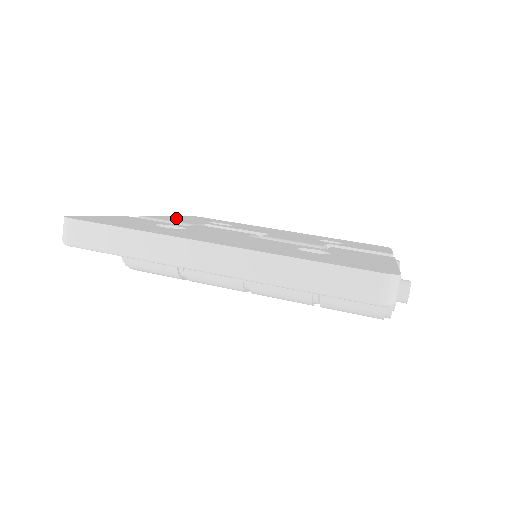
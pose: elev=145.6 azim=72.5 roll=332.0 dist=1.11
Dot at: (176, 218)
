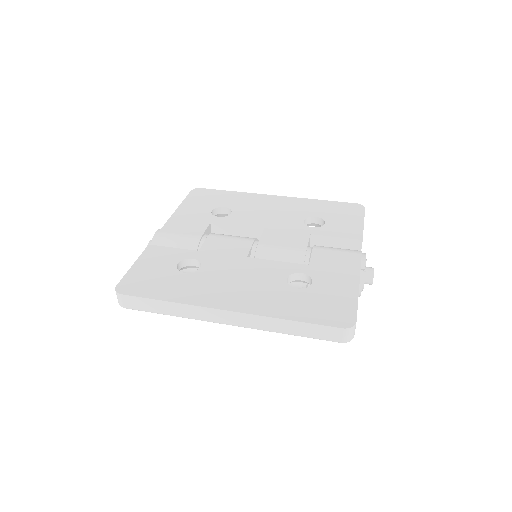
Dot at: (185, 218)
